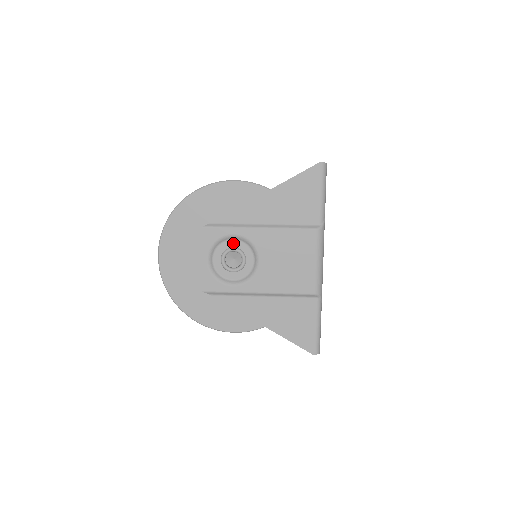
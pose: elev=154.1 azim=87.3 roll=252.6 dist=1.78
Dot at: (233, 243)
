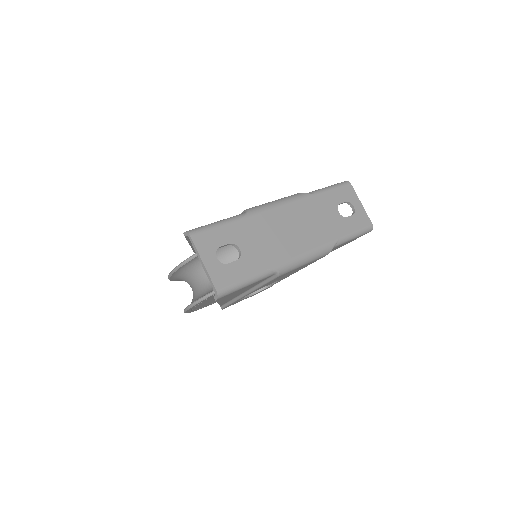
Dot at: occluded
